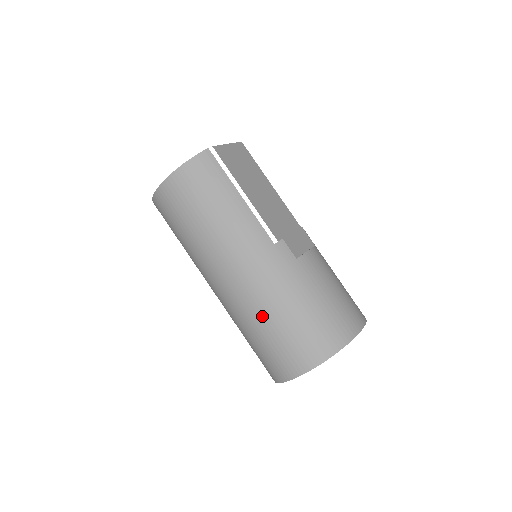
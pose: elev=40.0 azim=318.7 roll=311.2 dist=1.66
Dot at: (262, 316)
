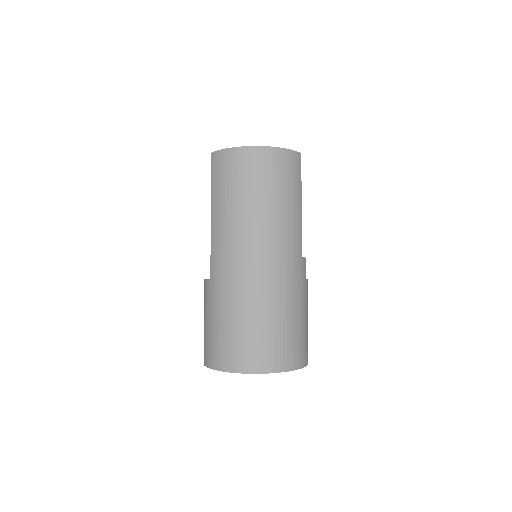
Dot at: (265, 306)
